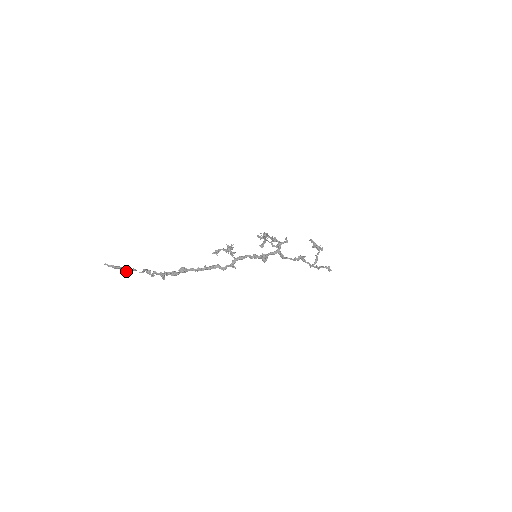
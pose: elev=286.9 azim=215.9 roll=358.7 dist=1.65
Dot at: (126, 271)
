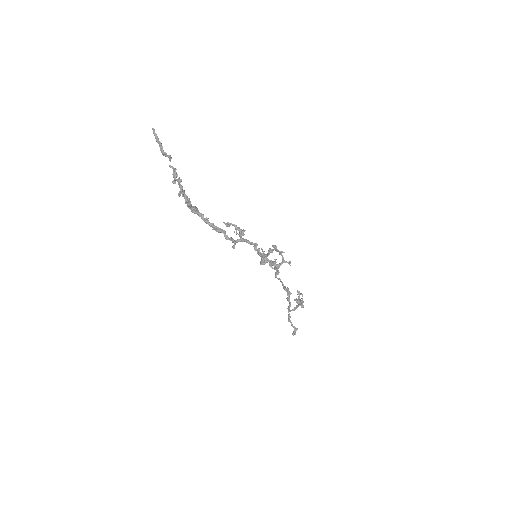
Dot at: (163, 152)
